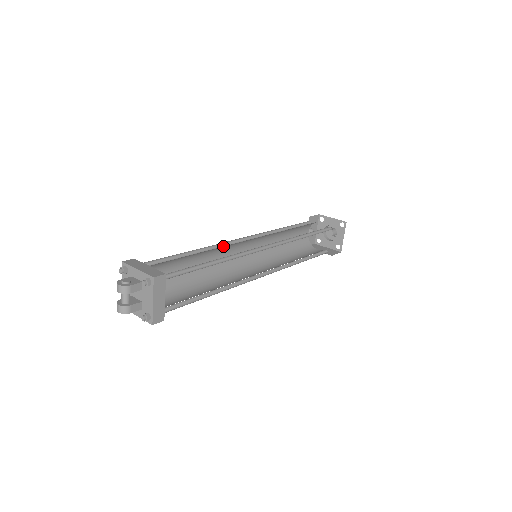
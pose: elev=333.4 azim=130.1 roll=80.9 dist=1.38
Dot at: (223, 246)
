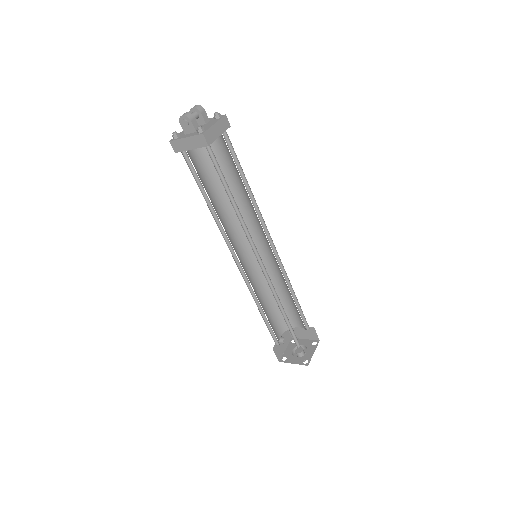
Dot at: occluded
